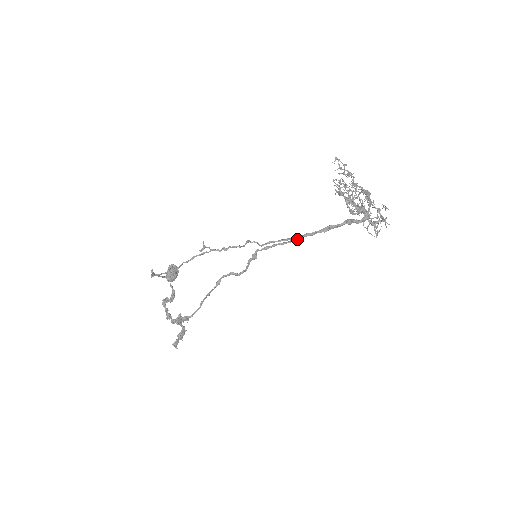
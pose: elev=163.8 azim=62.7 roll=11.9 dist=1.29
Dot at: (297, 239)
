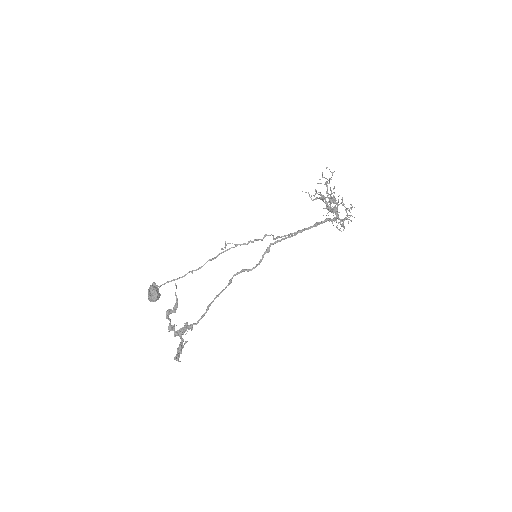
Dot at: occluded
